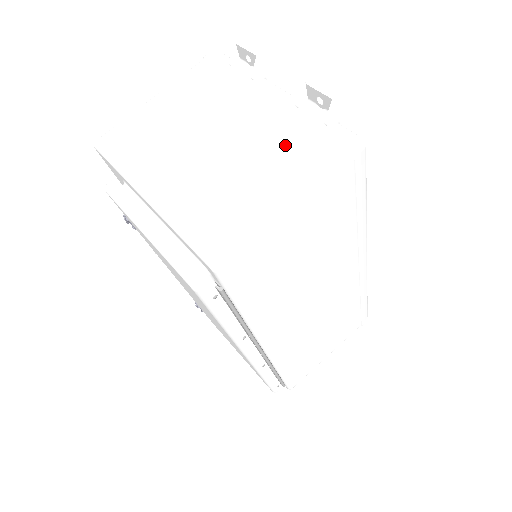
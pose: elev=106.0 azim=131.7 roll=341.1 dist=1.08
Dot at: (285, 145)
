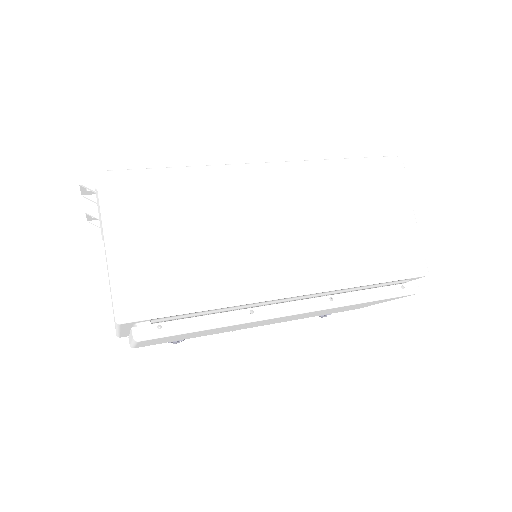
Dot at: occluded
